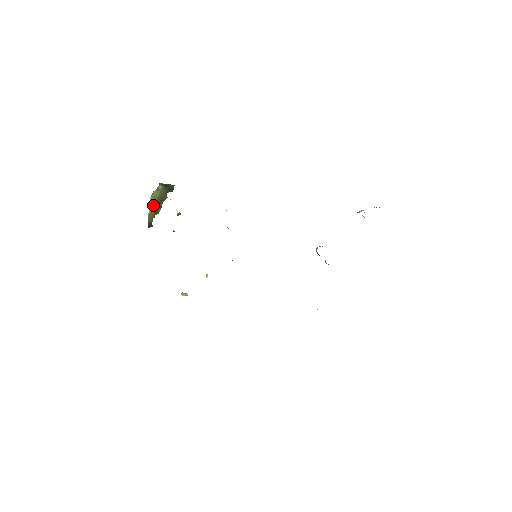
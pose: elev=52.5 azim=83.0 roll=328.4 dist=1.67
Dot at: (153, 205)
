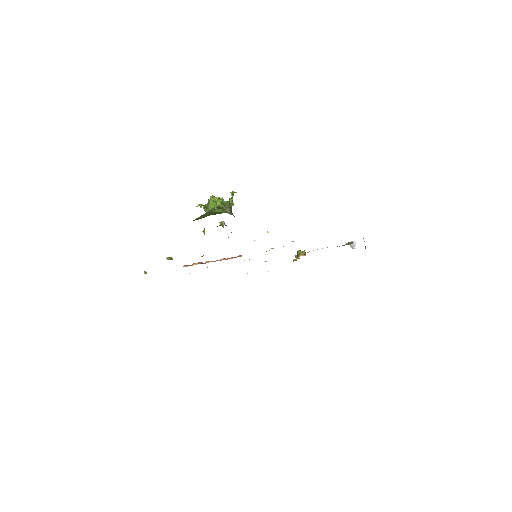
Dot at: (205, 216)
